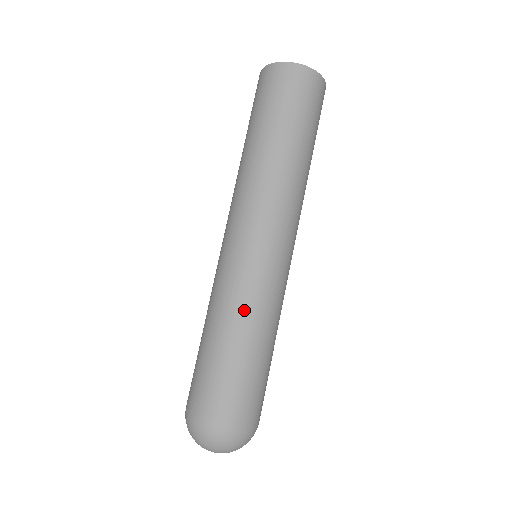
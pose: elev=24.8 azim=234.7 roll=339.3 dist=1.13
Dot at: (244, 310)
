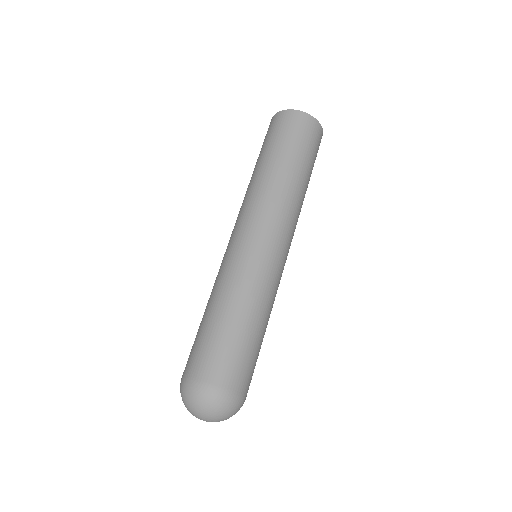
Dot at: (252, 294)
